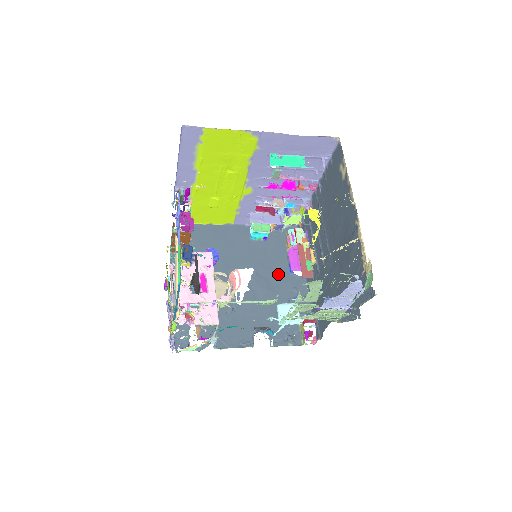
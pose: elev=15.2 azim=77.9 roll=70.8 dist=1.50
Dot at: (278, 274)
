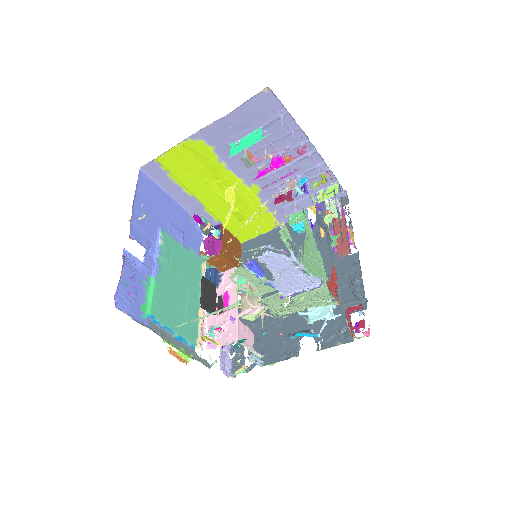
Dot at: (326, 262)
